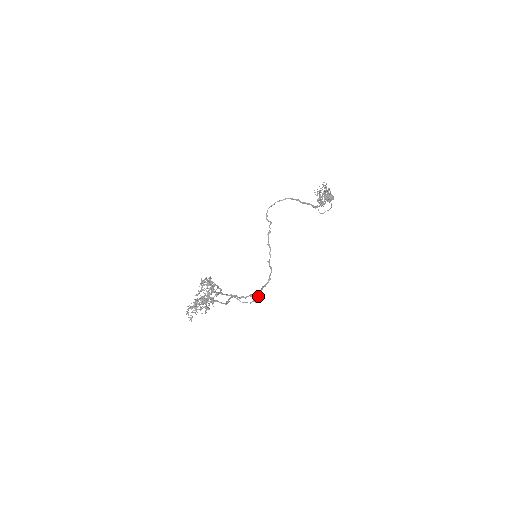
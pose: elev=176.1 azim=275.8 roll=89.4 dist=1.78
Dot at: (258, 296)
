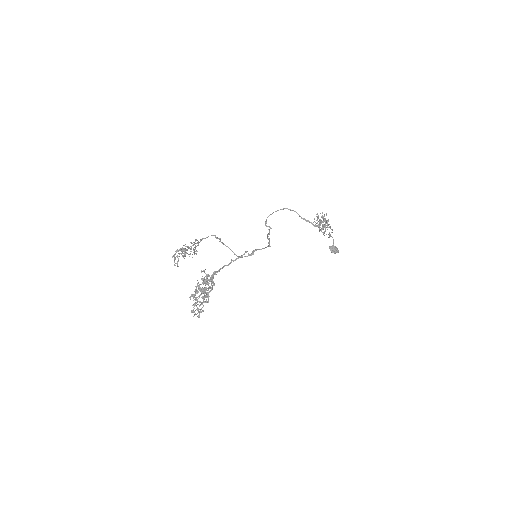
Dot at: (254, 250)
